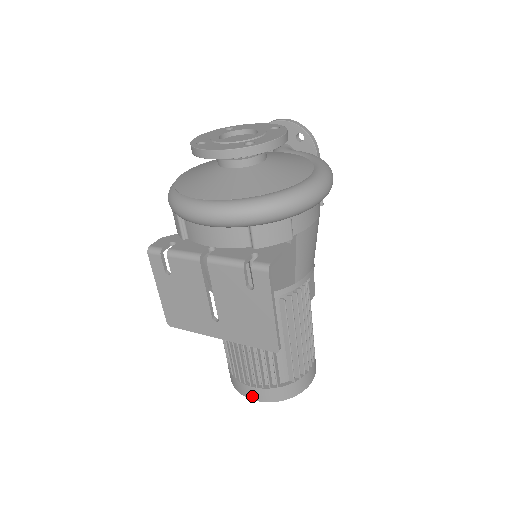
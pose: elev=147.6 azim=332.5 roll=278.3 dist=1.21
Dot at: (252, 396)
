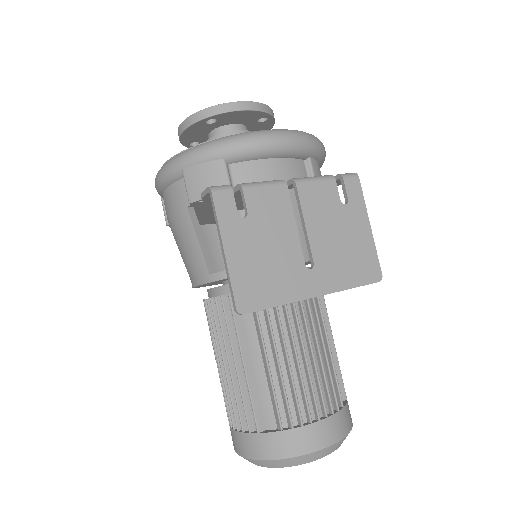
Dot at: (324, 440)
